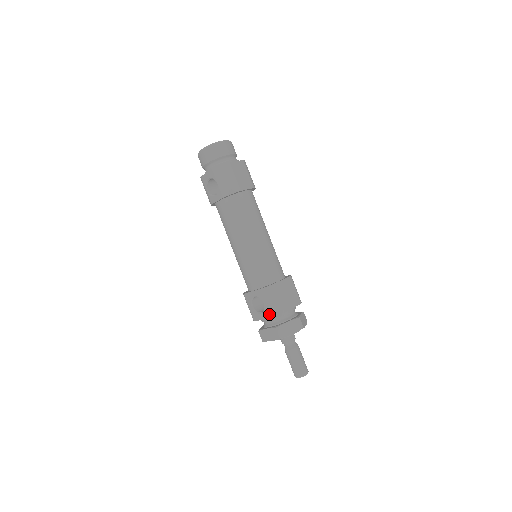
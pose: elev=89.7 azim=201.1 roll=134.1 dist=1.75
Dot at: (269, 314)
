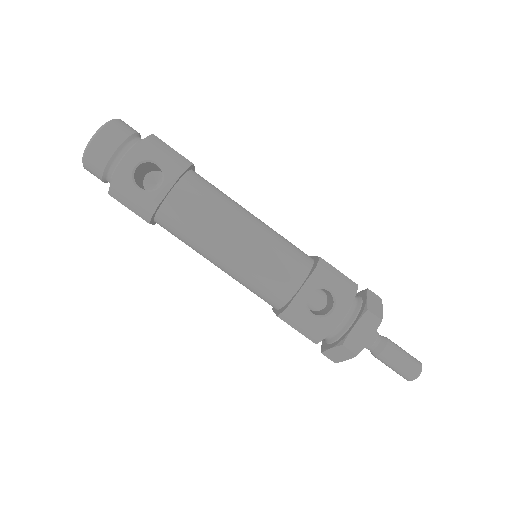
Dot at: (347, 298)
